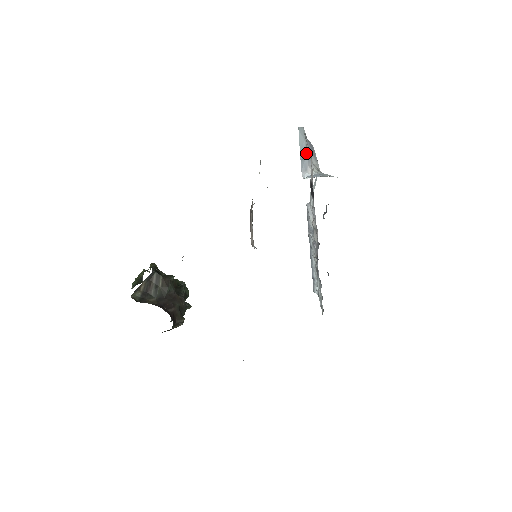
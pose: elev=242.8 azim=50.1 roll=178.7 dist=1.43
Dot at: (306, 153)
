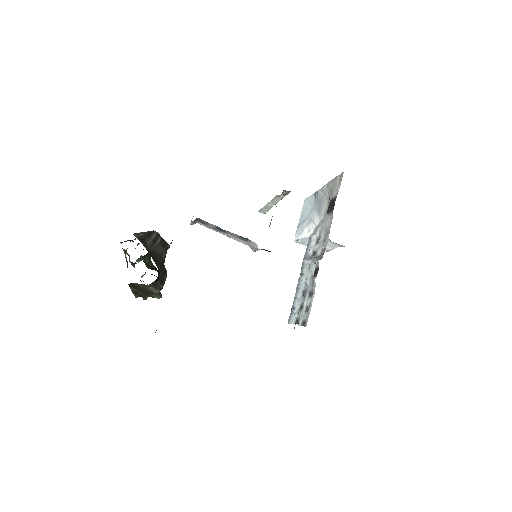
Dot at: (308, 215)
